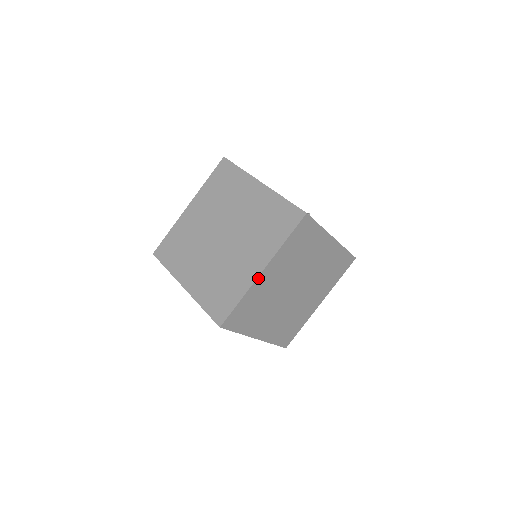
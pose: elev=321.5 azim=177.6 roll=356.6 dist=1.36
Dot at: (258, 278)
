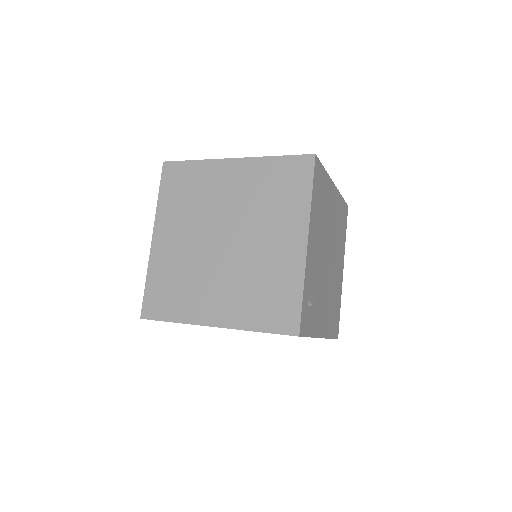
Dot at: (152, 248)
